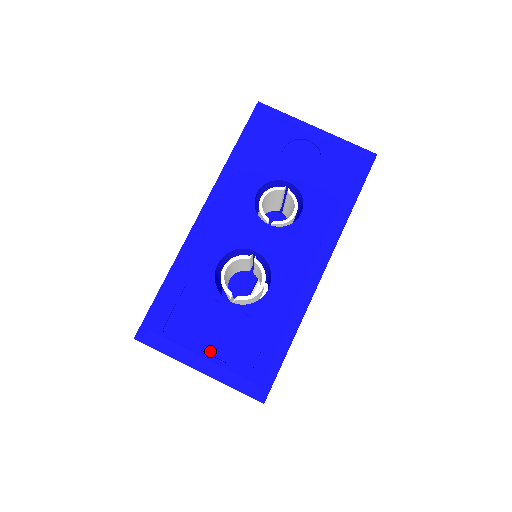
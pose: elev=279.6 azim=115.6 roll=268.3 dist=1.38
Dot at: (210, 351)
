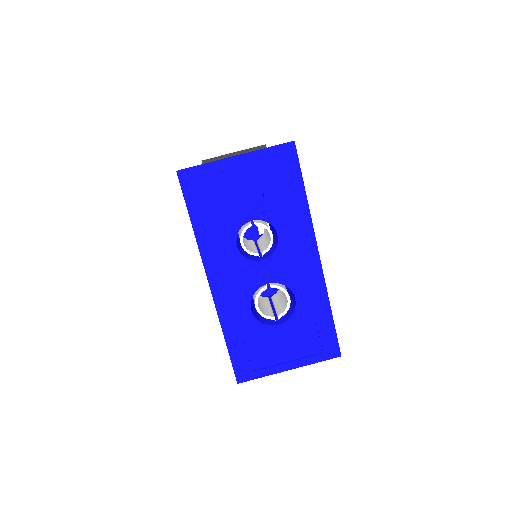
Dot at: (289, 359)
